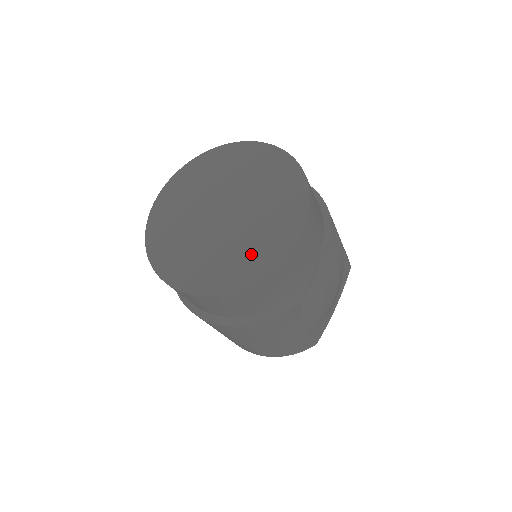
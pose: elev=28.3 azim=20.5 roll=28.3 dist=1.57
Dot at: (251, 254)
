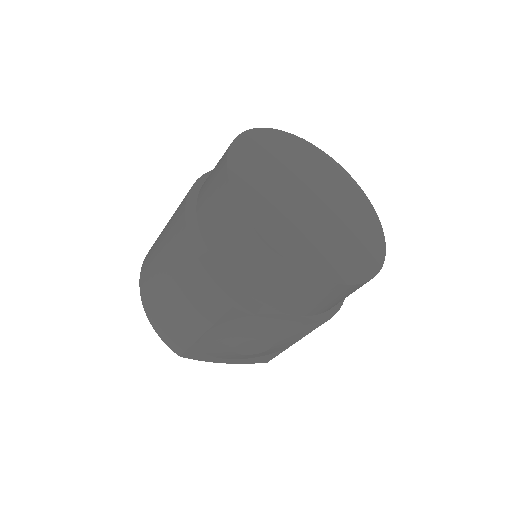
Dot at: (296, 238)
